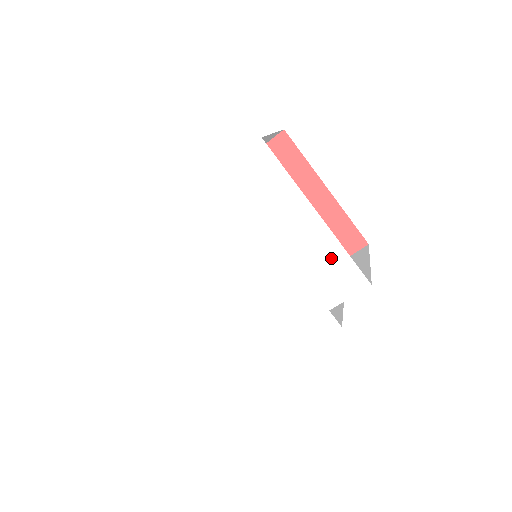
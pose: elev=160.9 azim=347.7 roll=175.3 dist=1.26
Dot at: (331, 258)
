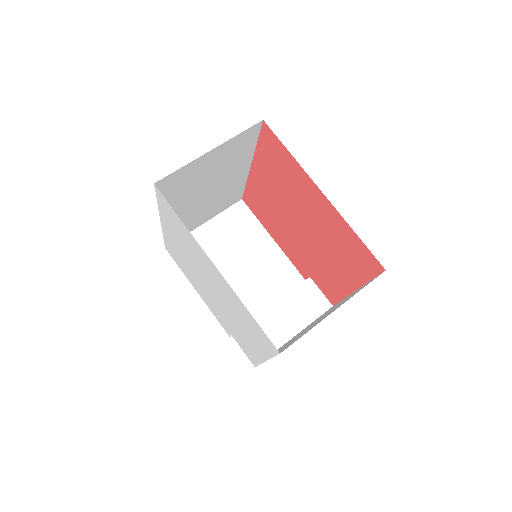
Dot at: (252, 353)
